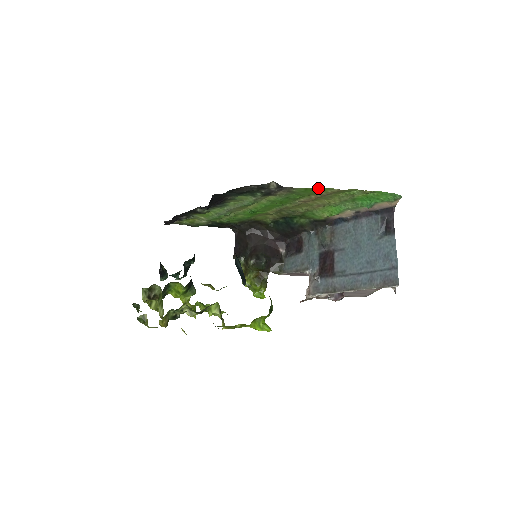
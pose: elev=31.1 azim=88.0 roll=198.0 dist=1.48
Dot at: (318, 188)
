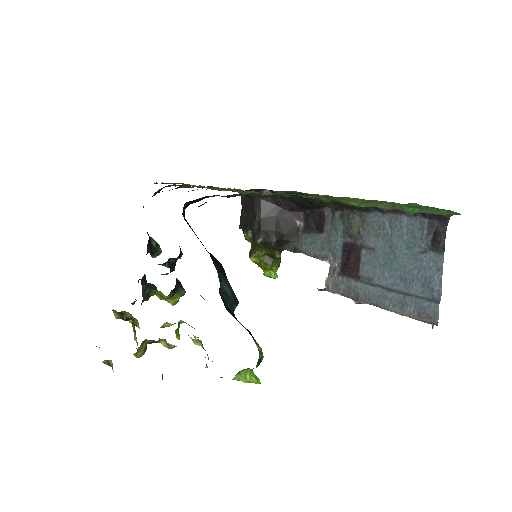
Dot at: occluded
